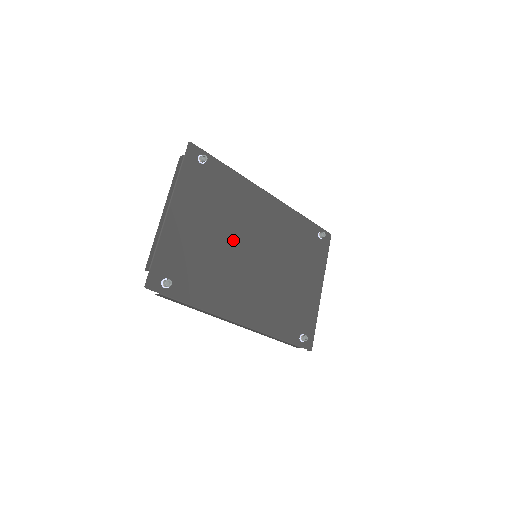
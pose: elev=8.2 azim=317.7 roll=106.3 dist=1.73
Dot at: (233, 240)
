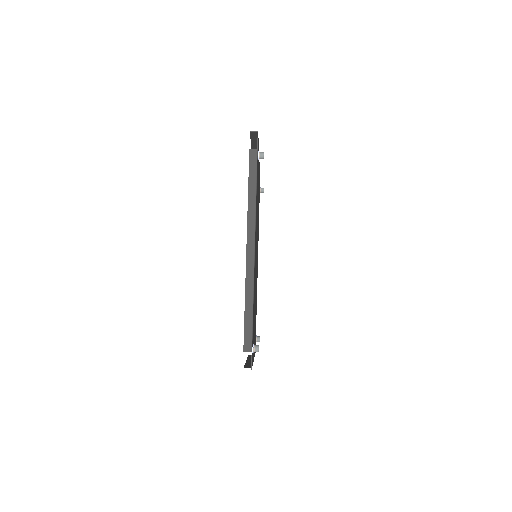
Dot at: occluded
